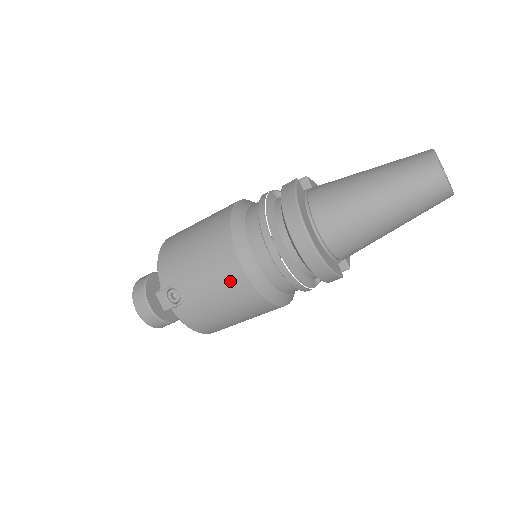
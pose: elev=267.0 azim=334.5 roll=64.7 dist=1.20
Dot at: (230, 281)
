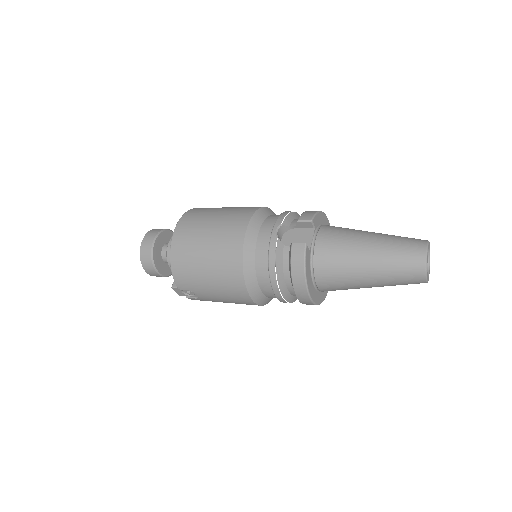
Dot at: (241, 302)
